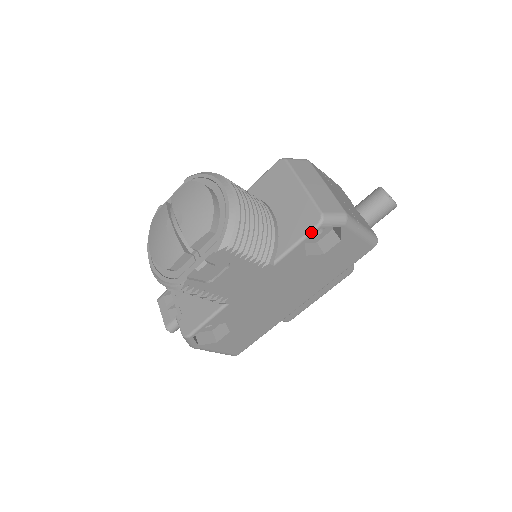
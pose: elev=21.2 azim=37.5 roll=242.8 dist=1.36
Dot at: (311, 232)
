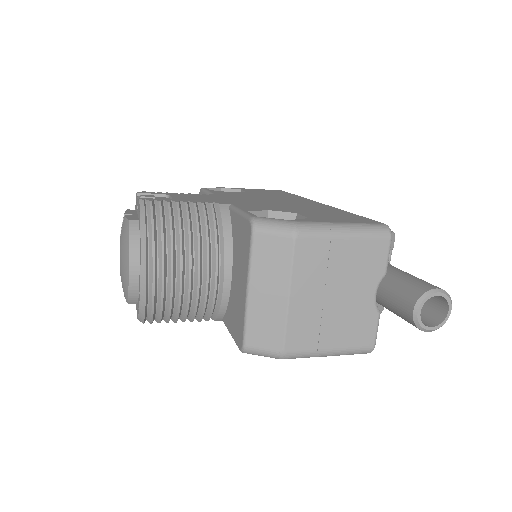
Dot at: (237, 345)
